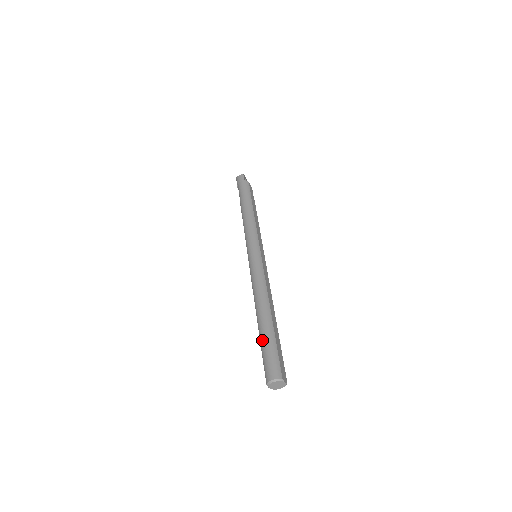
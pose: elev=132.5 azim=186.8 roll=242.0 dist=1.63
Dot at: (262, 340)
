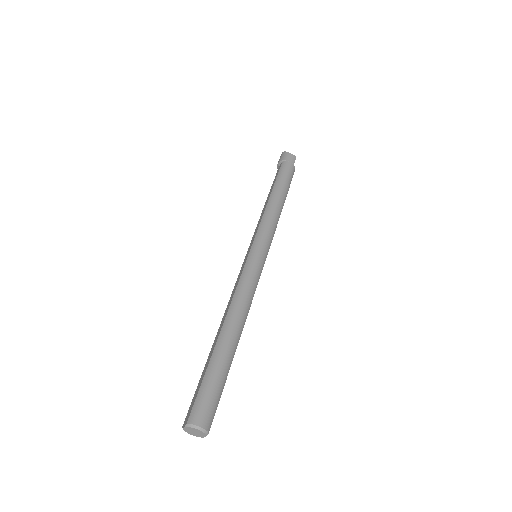
Dot at: (215, 365)
